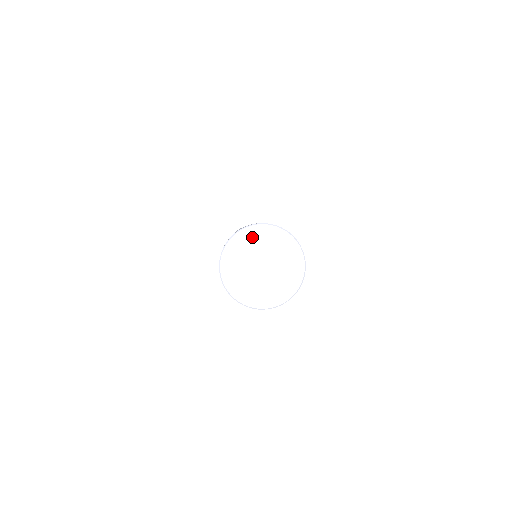
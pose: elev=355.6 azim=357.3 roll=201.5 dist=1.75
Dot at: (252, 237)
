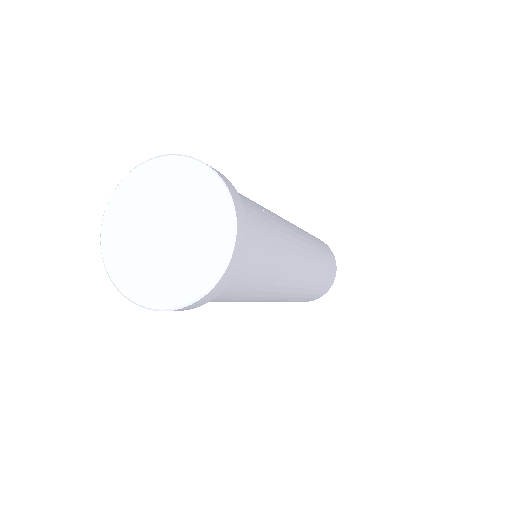
Dot at: (125, 202)
